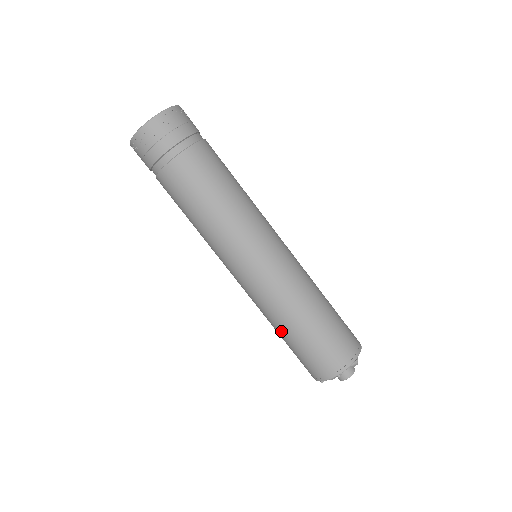
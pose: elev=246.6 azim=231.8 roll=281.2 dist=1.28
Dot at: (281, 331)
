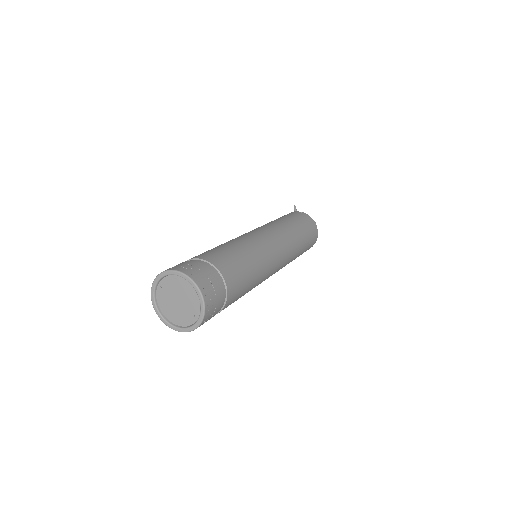
Dot at: occluded
